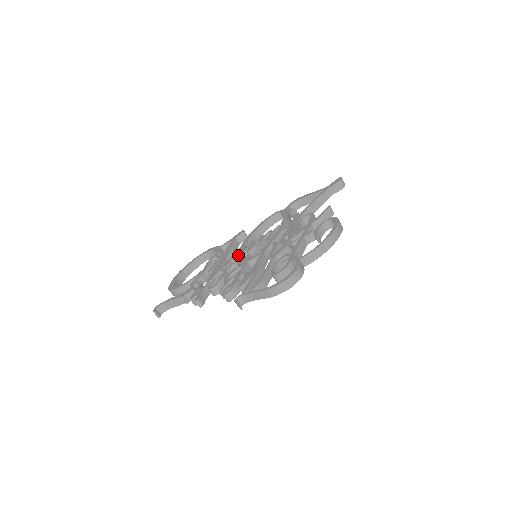
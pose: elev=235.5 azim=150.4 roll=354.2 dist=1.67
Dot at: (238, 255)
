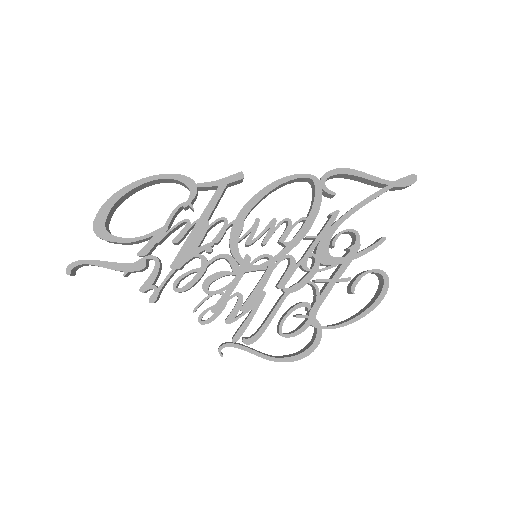
Dot at: (230, 241)
